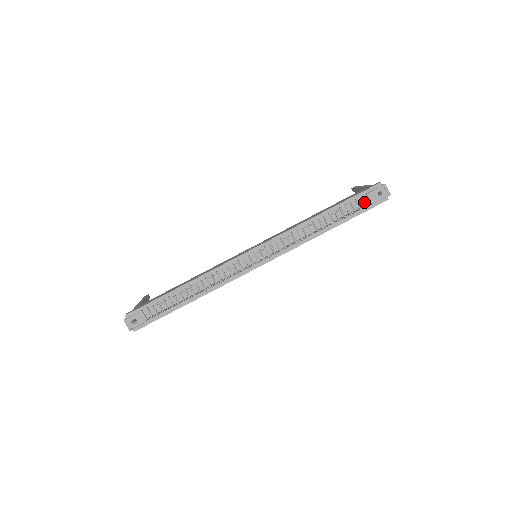
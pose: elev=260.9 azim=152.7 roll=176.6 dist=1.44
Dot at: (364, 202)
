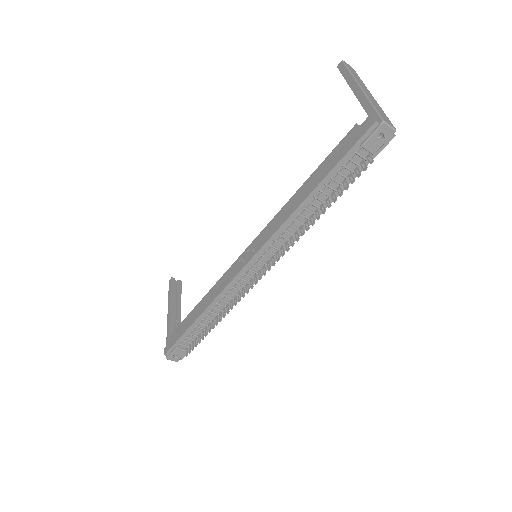
Dot at: (361, 157)
